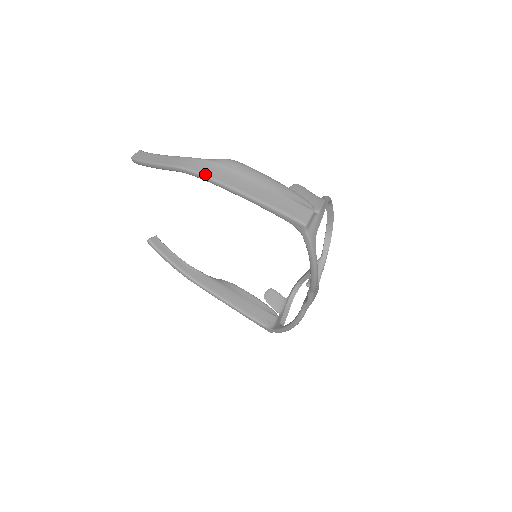
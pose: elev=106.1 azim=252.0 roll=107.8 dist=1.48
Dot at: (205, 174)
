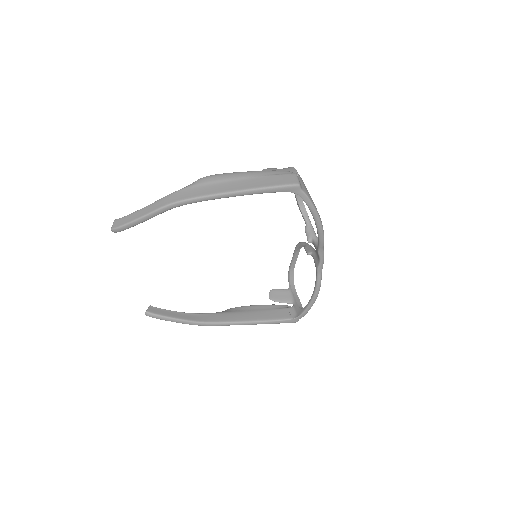
Dot at: (194, 197)
